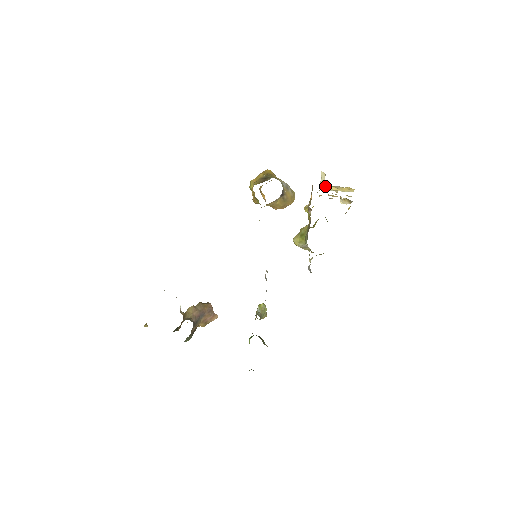
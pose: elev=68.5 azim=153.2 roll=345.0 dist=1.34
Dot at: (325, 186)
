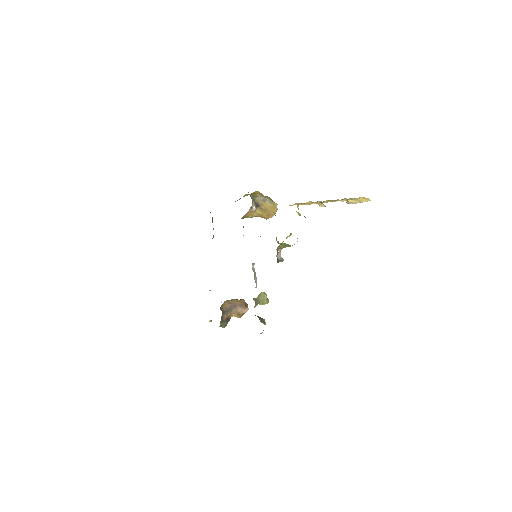
Dot at: (347, 200)
